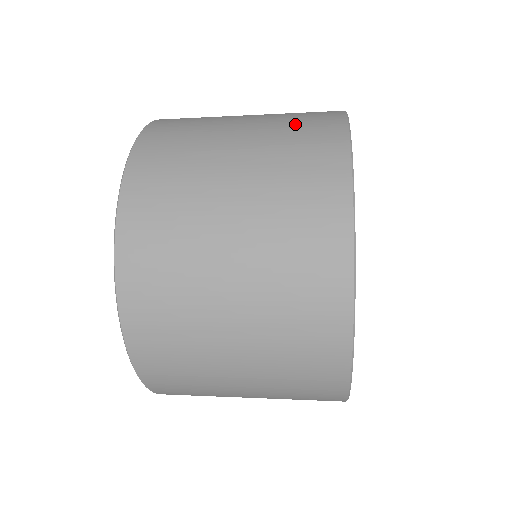
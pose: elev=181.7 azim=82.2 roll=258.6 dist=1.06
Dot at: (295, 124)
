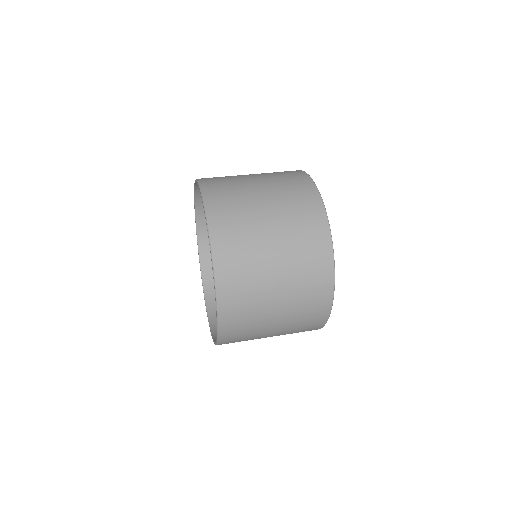
Dot at: (306, 263)
